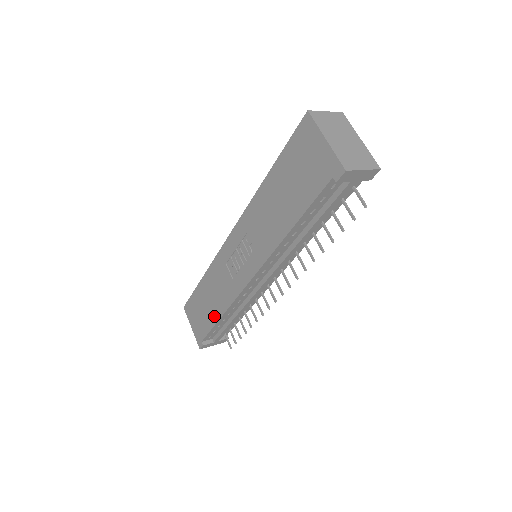
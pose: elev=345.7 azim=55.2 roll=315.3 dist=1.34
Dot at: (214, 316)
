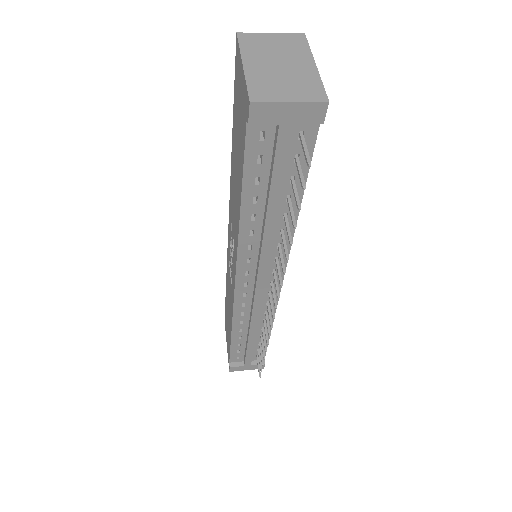
Dot at: (230, 331)
